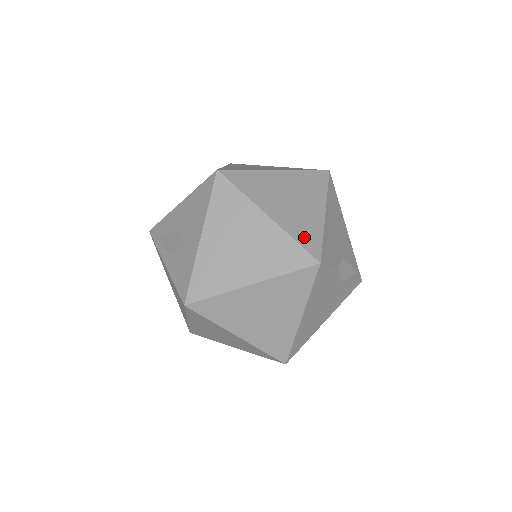
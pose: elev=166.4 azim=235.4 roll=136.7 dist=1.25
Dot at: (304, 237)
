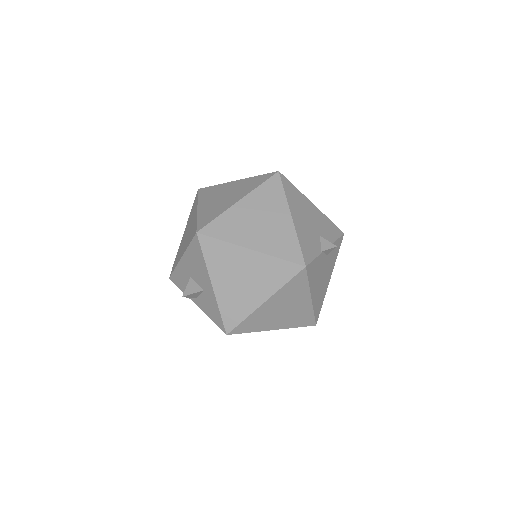
Dot at: (285, 251)
